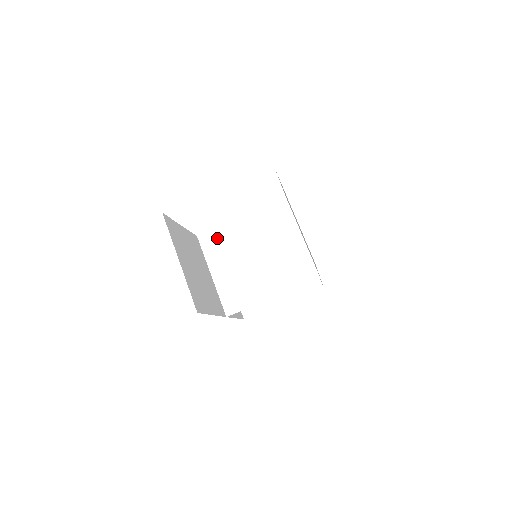
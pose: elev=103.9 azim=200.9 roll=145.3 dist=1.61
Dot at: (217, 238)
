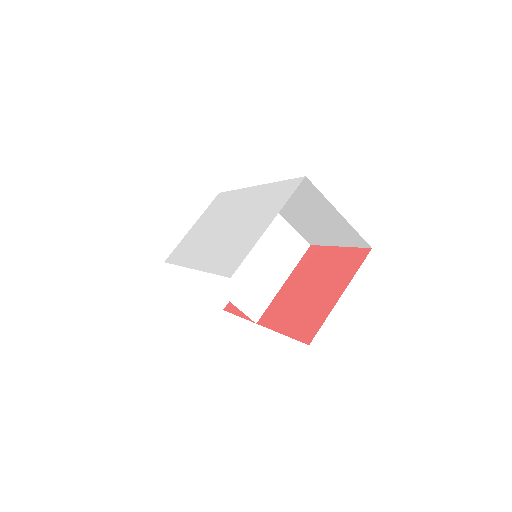
Dot at: occluded
